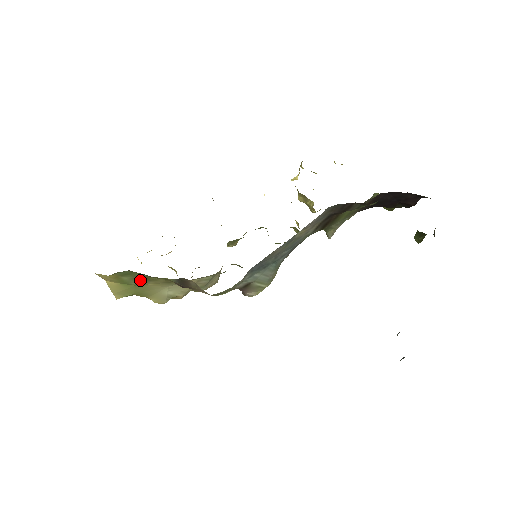
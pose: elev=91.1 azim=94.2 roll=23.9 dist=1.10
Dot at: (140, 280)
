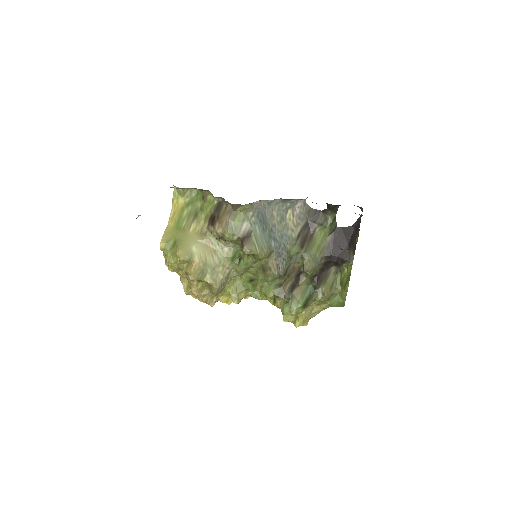
Dot at: (191, 218)
